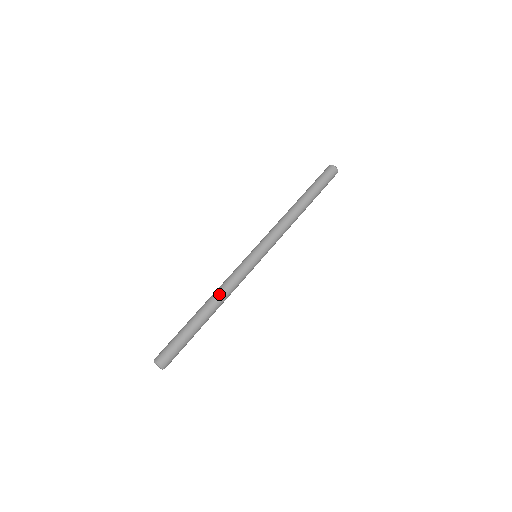
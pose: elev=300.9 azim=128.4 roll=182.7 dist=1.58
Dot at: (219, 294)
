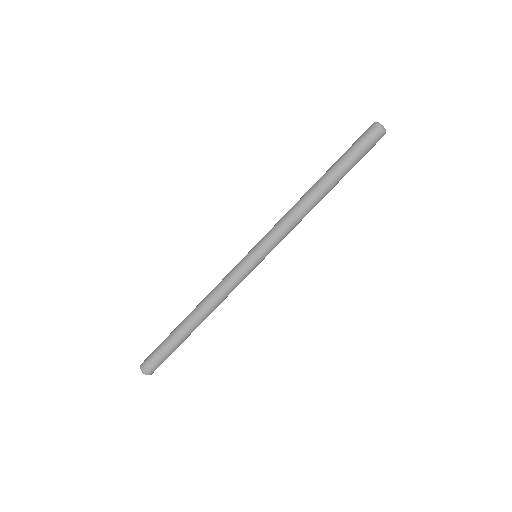
Dot at: (204, 300)
